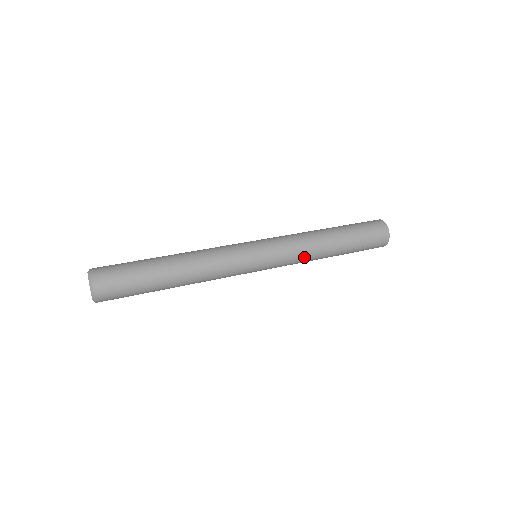
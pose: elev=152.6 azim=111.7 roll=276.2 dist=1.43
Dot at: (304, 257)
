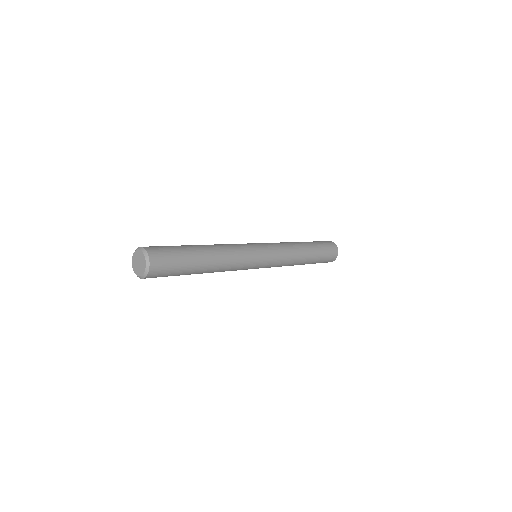
Dot at: (291, 254)
